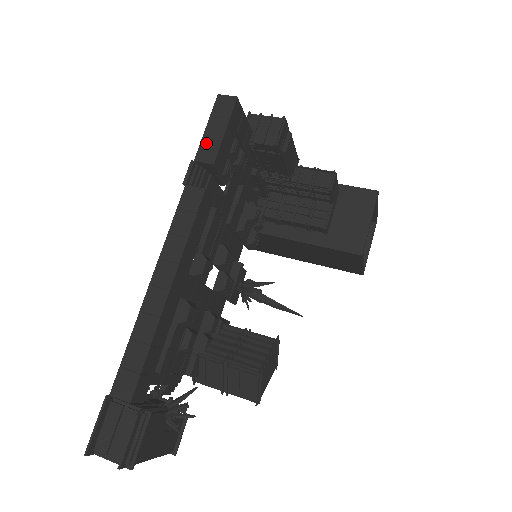
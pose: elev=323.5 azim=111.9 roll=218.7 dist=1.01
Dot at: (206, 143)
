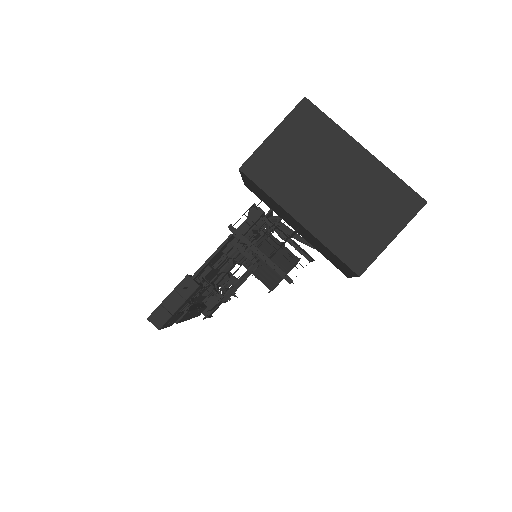
Dot at: occluded
